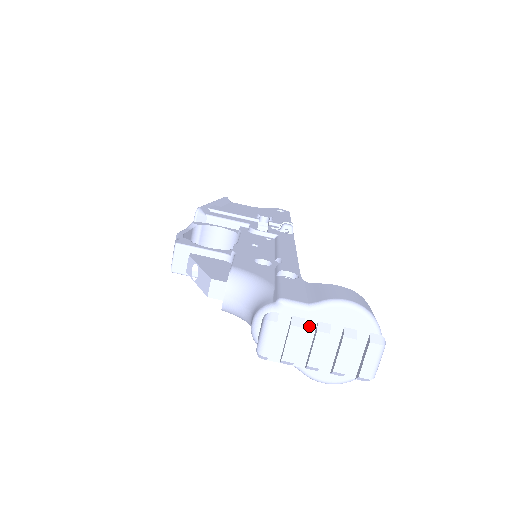
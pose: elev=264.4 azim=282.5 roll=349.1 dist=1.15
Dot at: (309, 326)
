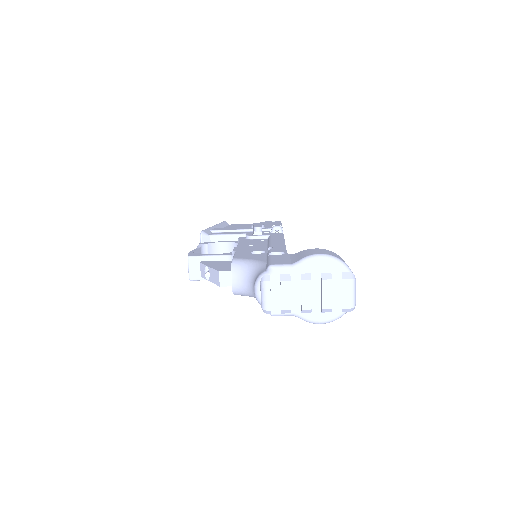
Dot at: (295, 279)
